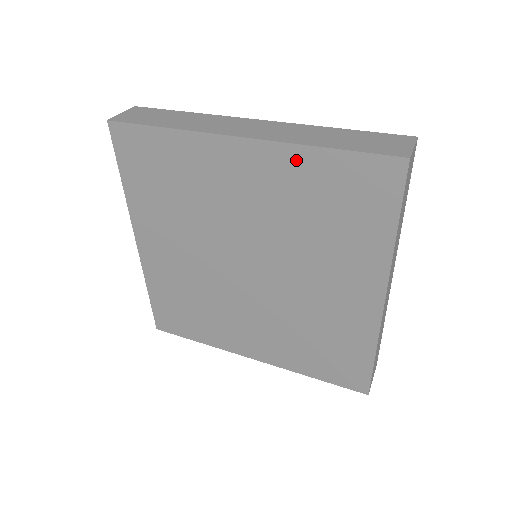
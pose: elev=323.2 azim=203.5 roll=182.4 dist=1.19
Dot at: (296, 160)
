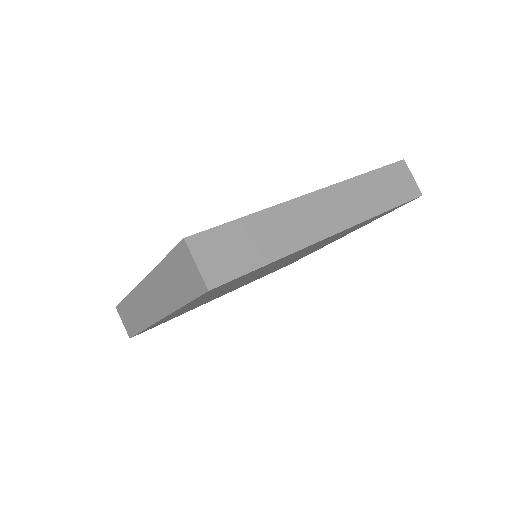
Dot at: occluded
